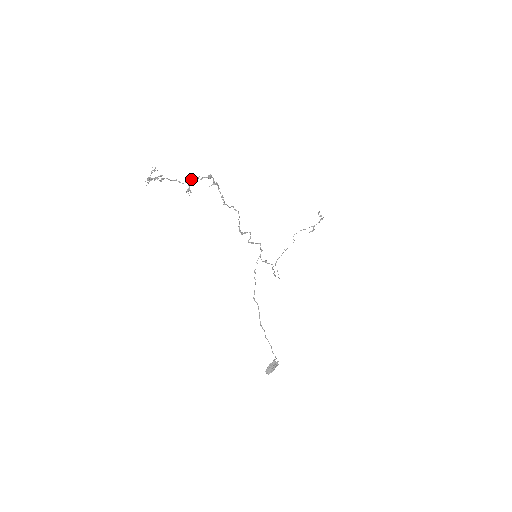
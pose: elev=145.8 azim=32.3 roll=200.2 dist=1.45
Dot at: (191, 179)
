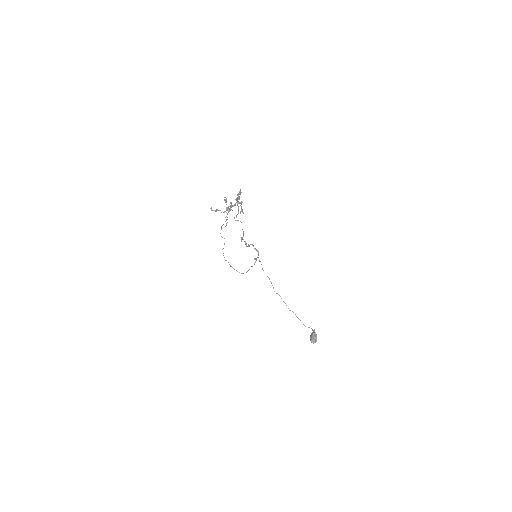
Dot at: (237, 199)
